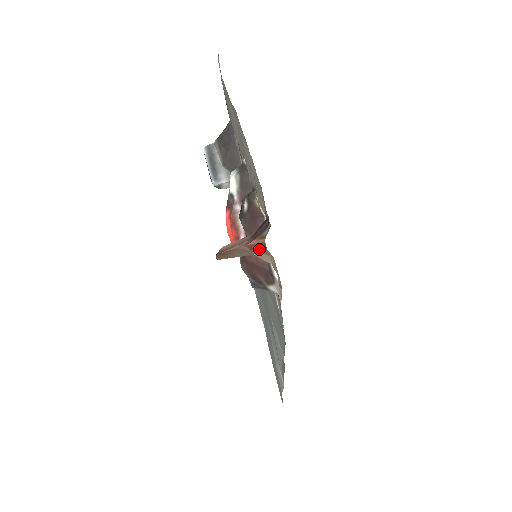
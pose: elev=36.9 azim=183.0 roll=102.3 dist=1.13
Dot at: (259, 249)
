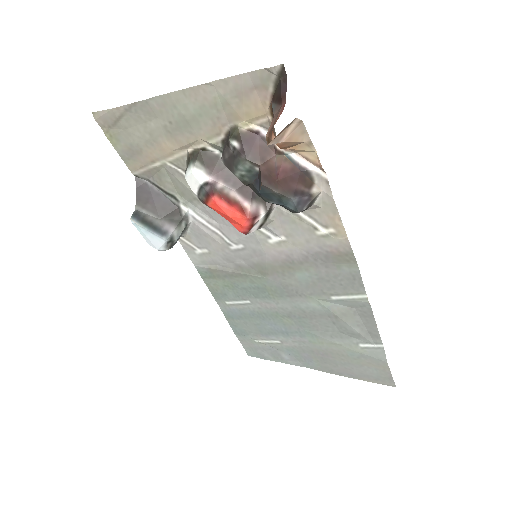
Dot at: occluded
